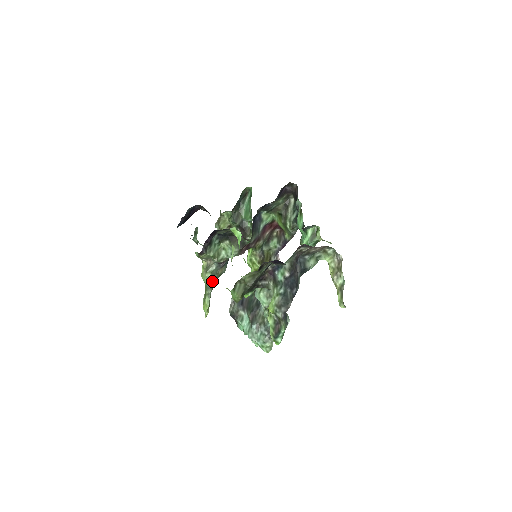
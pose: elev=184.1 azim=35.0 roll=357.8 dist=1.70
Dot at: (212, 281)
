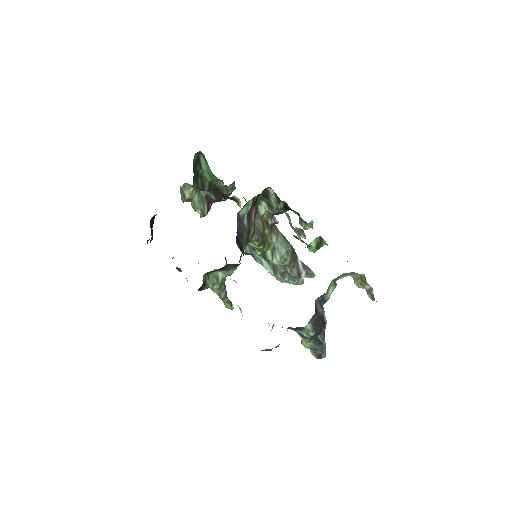
Dot at: (223, 292)
